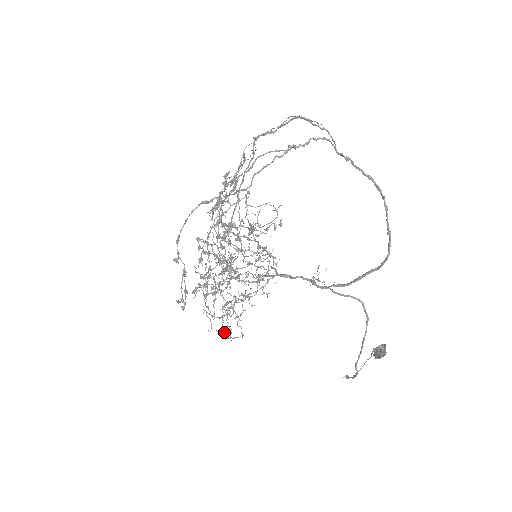
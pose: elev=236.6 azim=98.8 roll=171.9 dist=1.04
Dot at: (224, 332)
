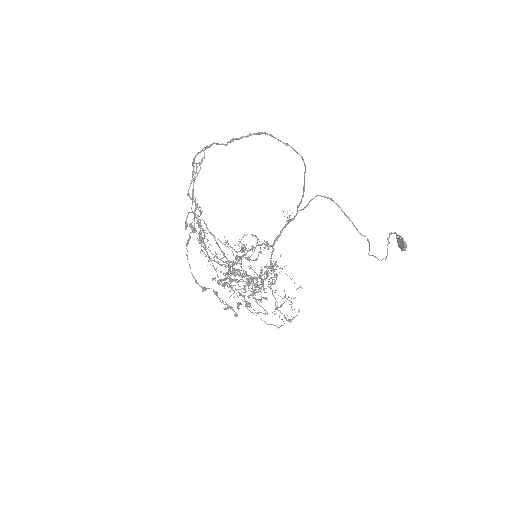
Dot at: (286, 320)
